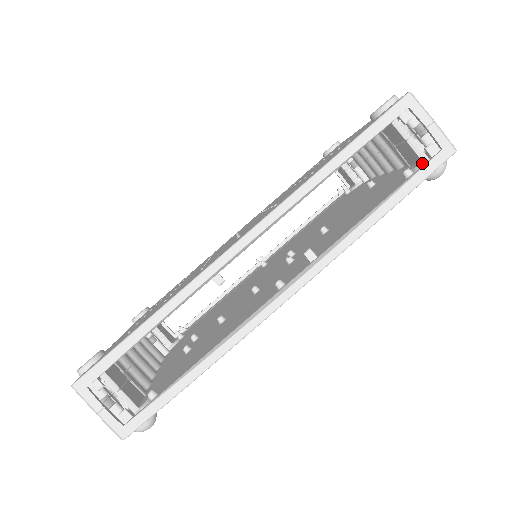
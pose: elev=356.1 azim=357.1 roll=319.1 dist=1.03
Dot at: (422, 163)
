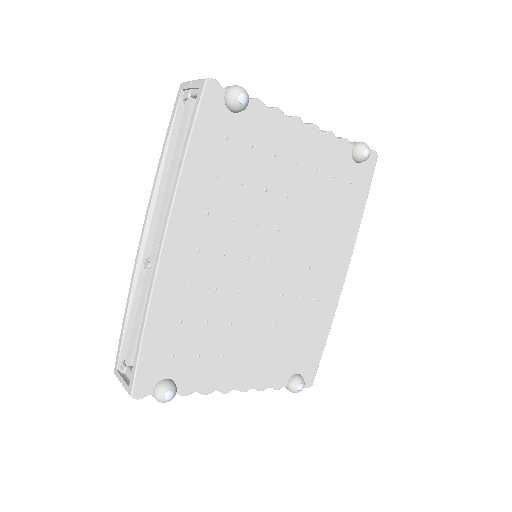
Dot at: (220, 104)
